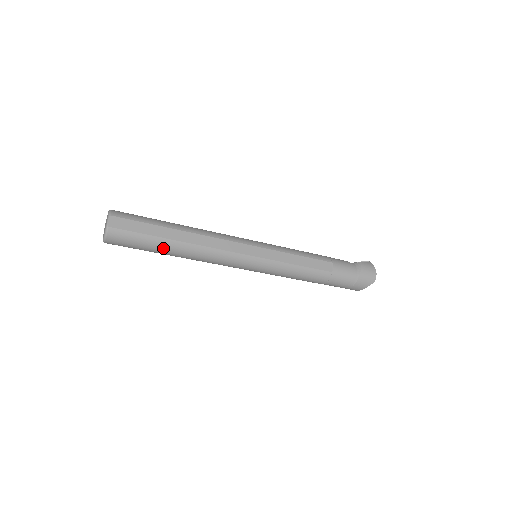
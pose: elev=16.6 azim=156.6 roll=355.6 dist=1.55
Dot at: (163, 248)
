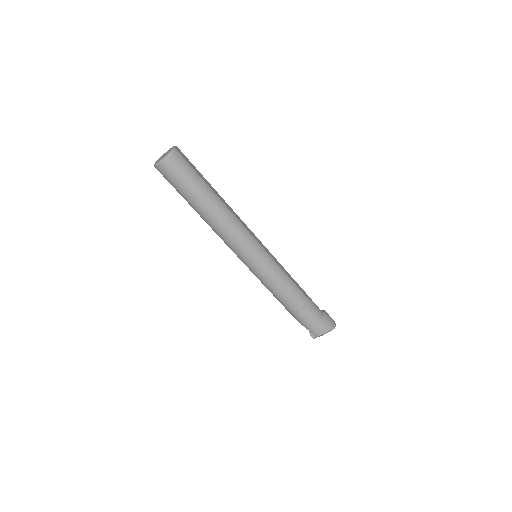
Dot at: (204, 193)
